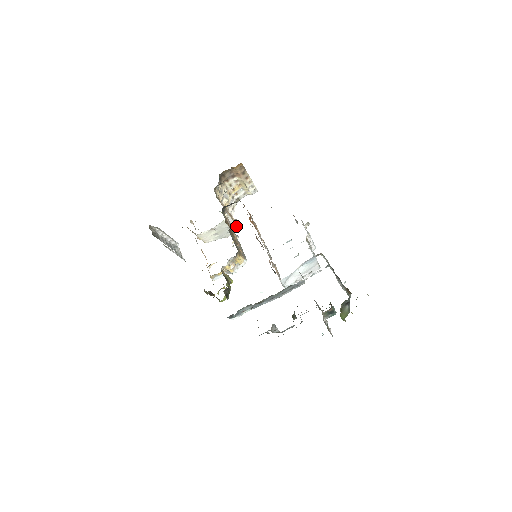
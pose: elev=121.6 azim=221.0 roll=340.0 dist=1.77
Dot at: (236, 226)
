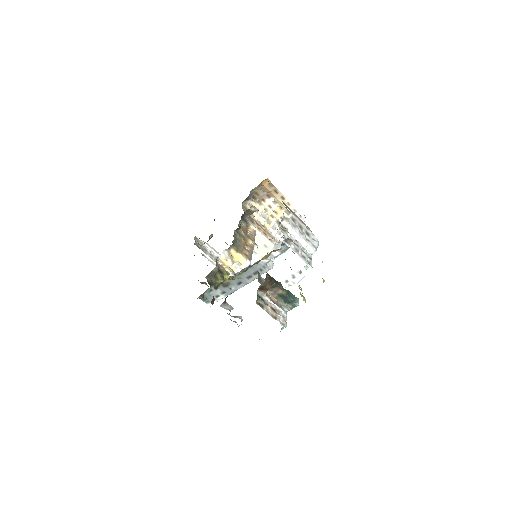
Dot at: (273, 246)
